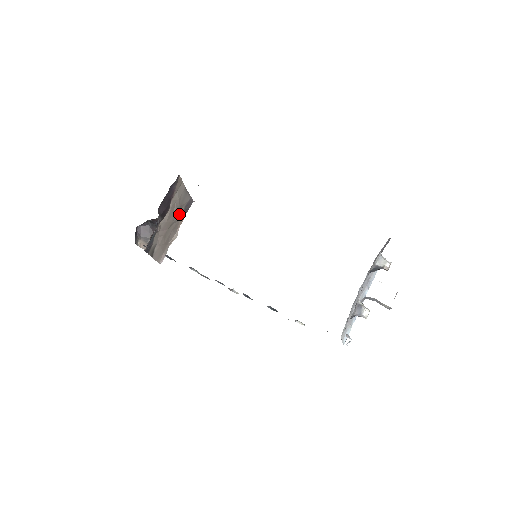
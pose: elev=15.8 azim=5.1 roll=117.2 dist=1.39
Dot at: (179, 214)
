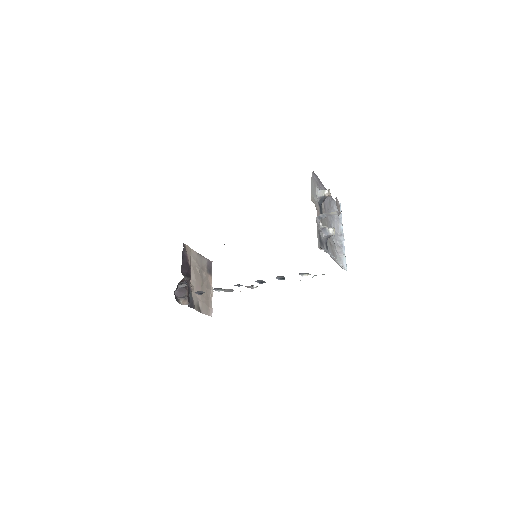
Dot at: (205, 274)
